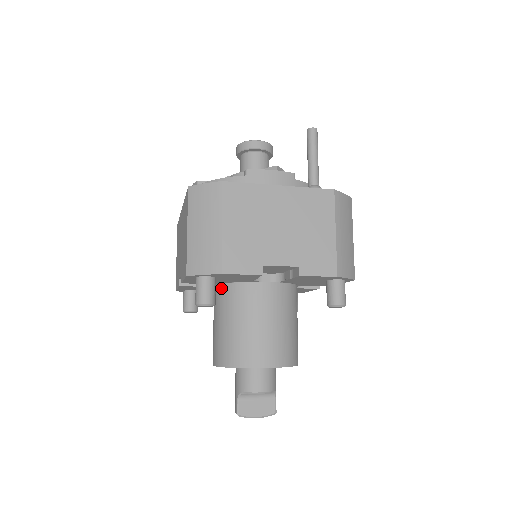
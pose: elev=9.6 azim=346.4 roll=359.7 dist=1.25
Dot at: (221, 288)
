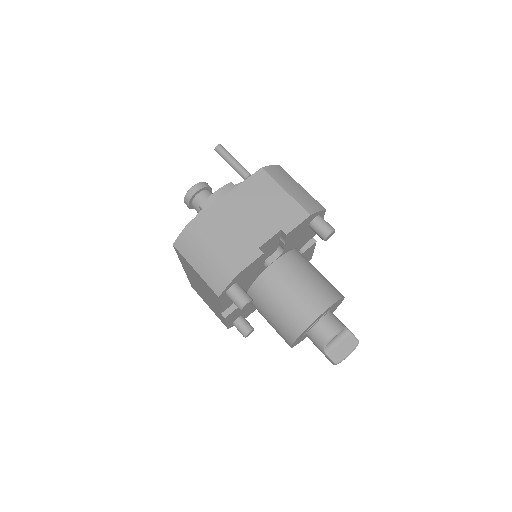
Dot at: (251, 293)
